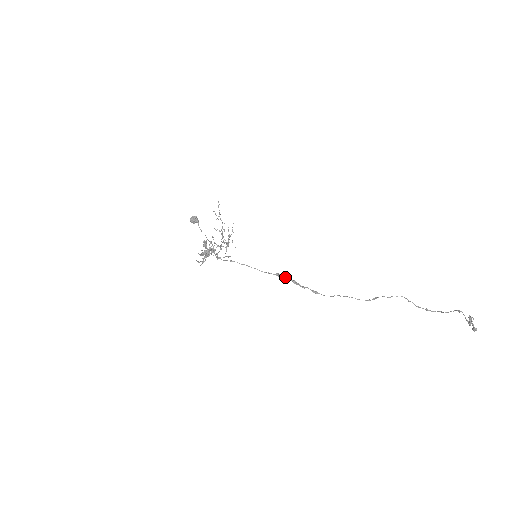
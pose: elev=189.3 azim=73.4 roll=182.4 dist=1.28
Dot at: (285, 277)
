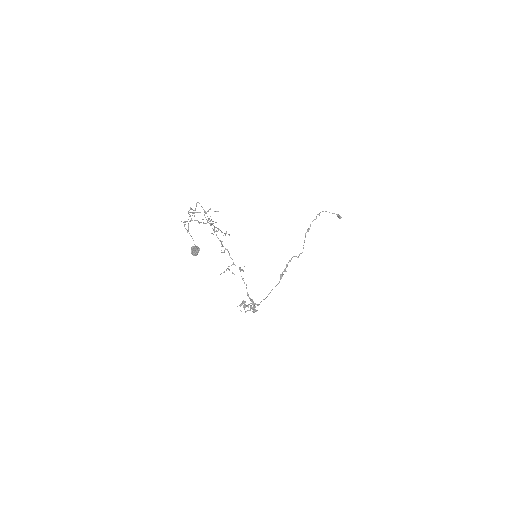
Dot at: occluded
